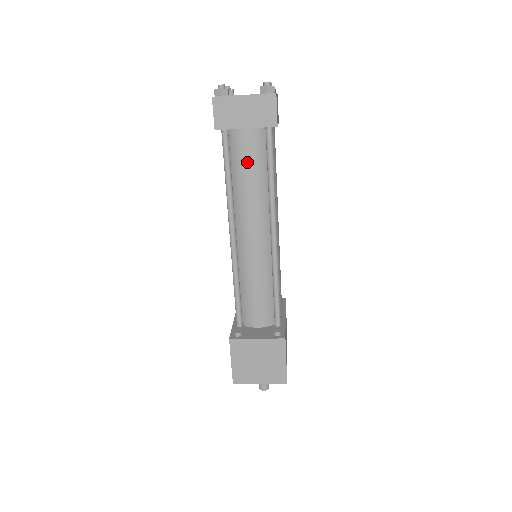
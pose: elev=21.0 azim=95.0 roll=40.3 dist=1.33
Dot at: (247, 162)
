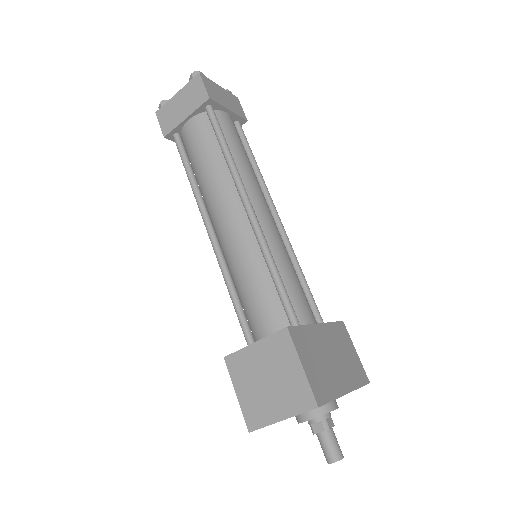
Dot at: (198, 149)
